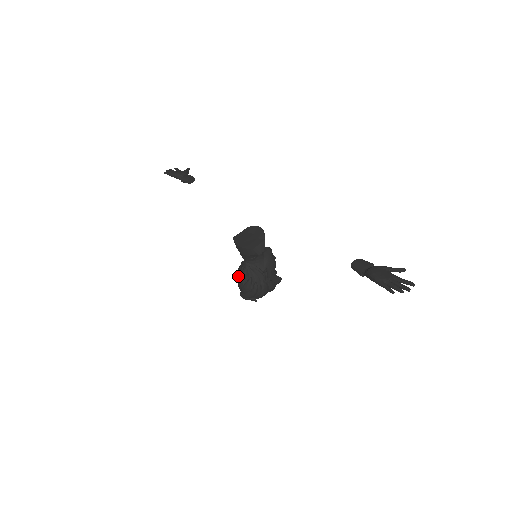
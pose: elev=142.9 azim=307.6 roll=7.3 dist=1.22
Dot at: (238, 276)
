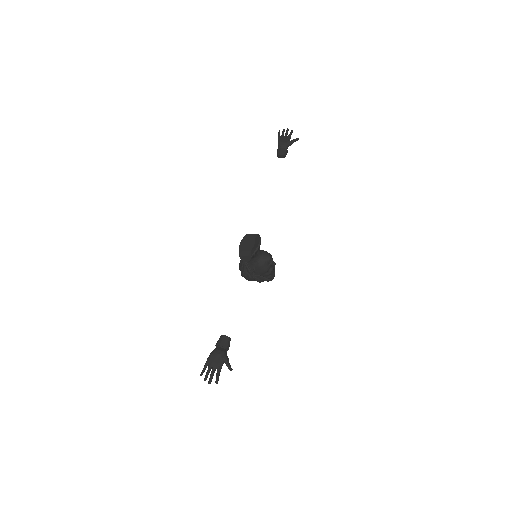
Dot at: occluded
